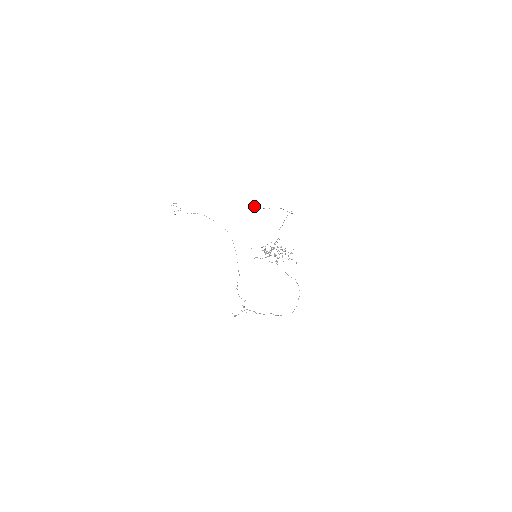
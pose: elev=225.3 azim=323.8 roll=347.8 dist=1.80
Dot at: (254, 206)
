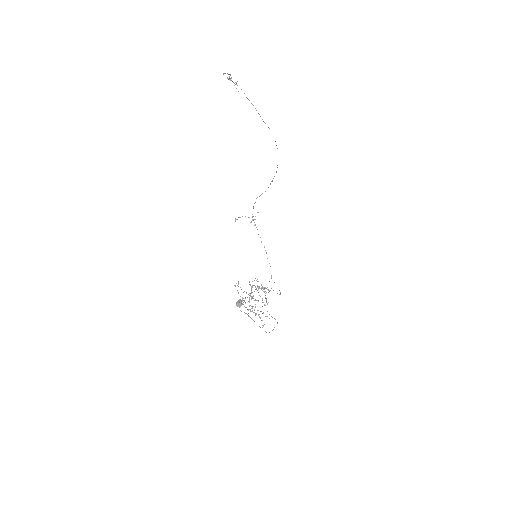
Dot at: (237, 303)
